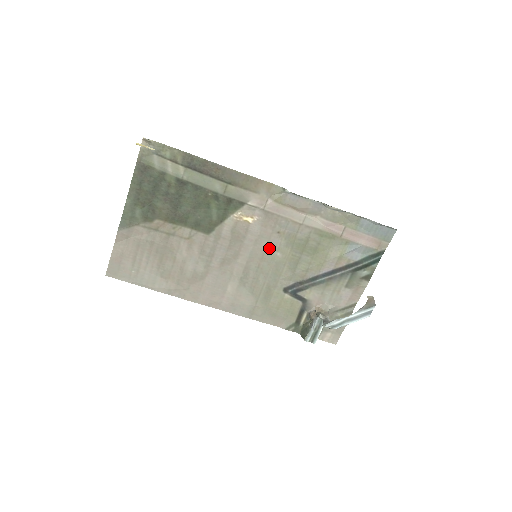
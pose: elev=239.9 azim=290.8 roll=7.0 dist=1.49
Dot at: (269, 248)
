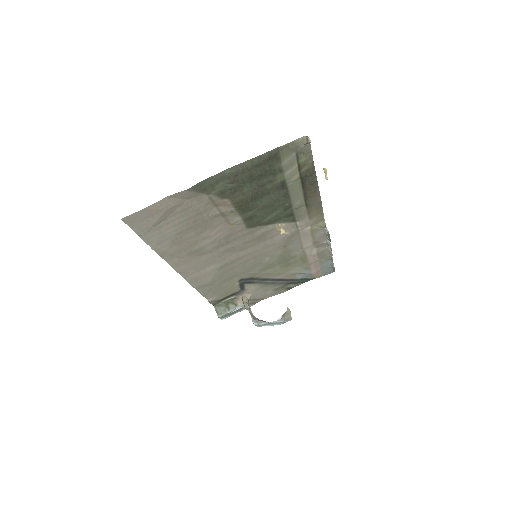
Dot at: (268, 253)
